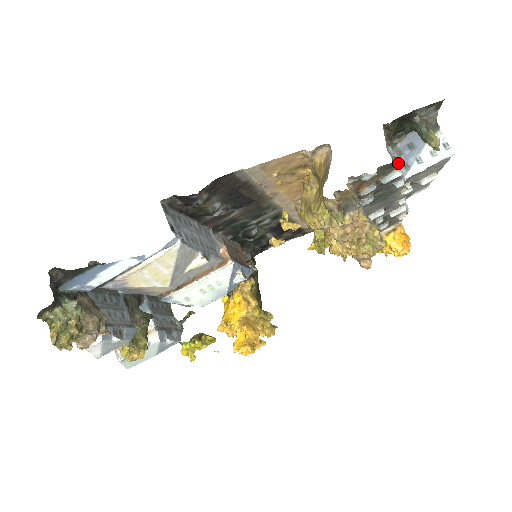
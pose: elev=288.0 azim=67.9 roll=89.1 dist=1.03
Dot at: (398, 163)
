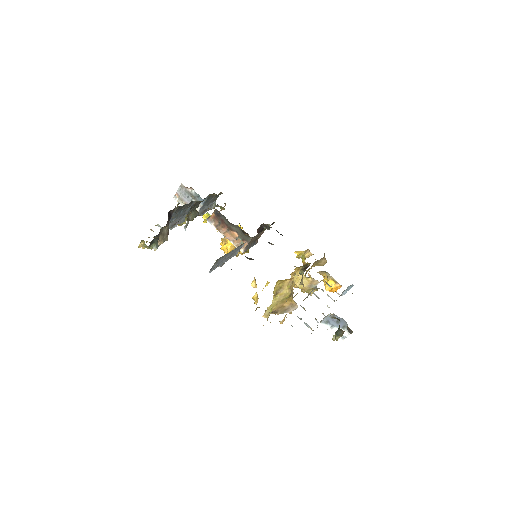
Dot at: occluded
